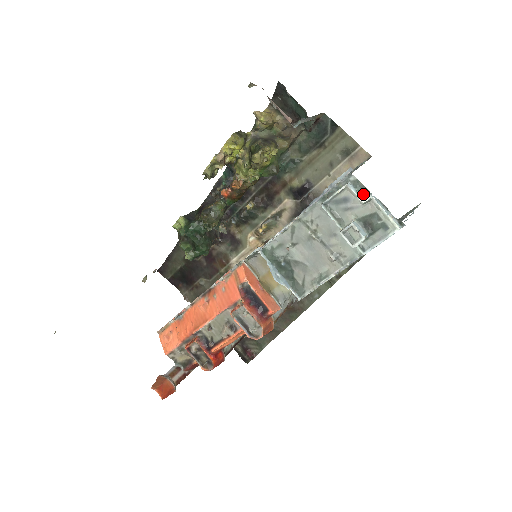
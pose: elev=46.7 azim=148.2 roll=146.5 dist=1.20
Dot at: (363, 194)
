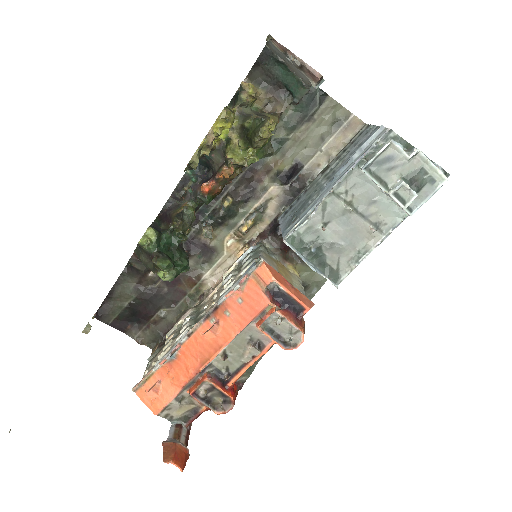
Dot at: (406, 149)
